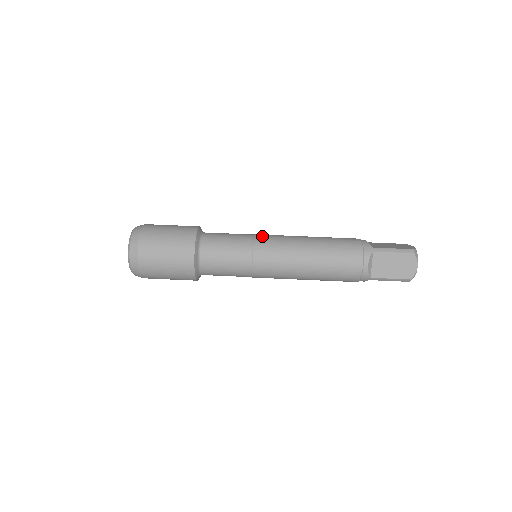
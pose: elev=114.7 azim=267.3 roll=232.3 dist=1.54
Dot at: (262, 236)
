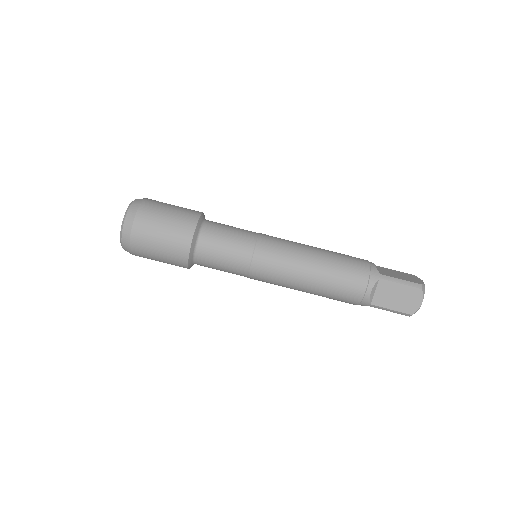
Dot at: (267, 237)
